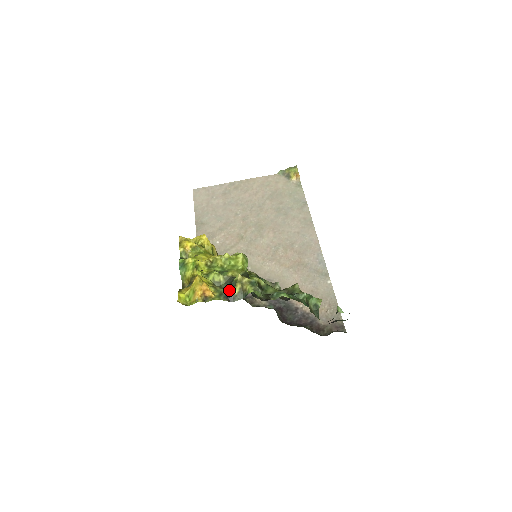
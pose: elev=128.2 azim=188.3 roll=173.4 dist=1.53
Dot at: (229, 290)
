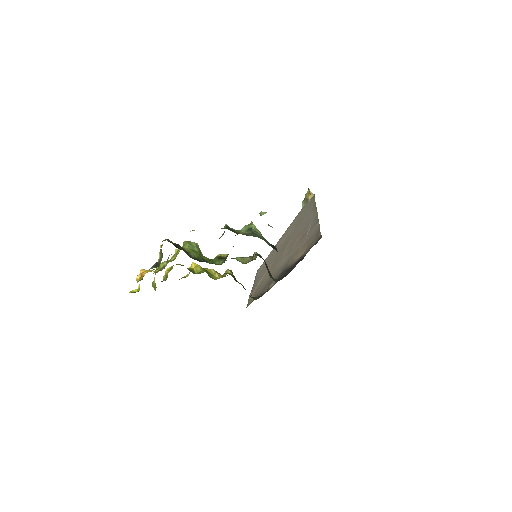
Dot at: occluded
